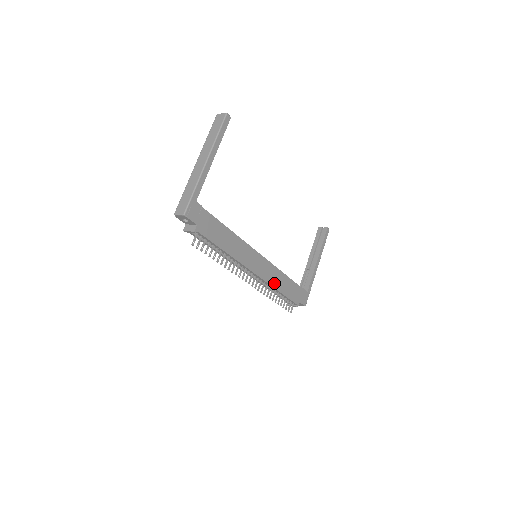
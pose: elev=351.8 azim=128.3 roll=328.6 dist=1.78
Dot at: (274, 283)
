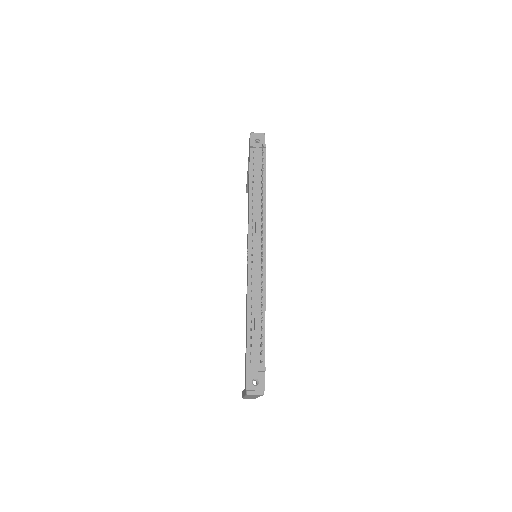
Dot at: (264, 293)
